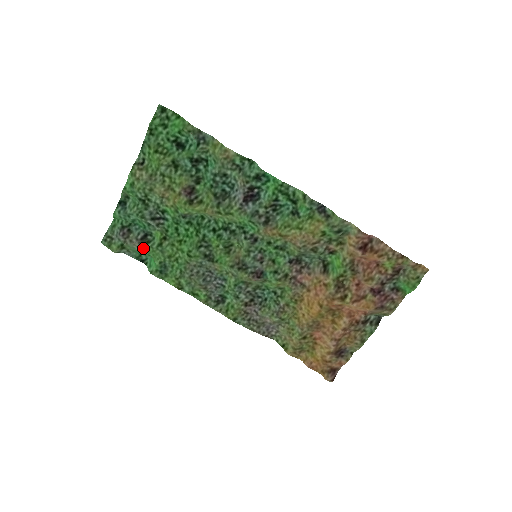
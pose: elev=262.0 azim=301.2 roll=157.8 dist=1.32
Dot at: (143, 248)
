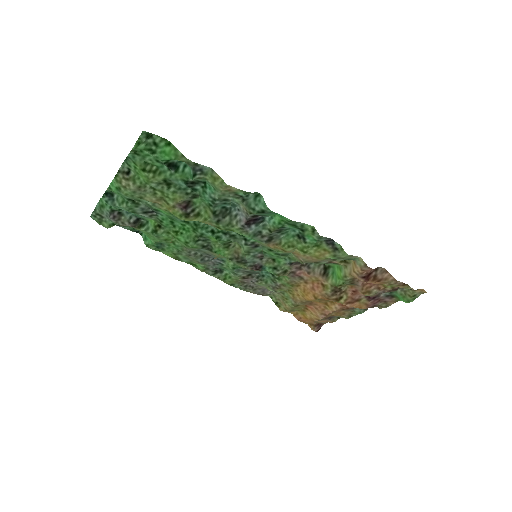
Dot at: (137, 229)
